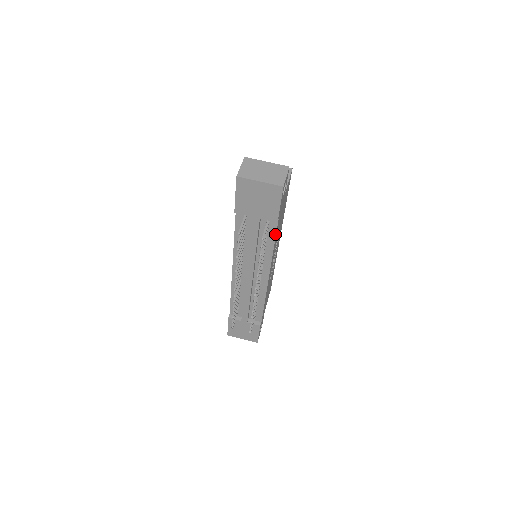
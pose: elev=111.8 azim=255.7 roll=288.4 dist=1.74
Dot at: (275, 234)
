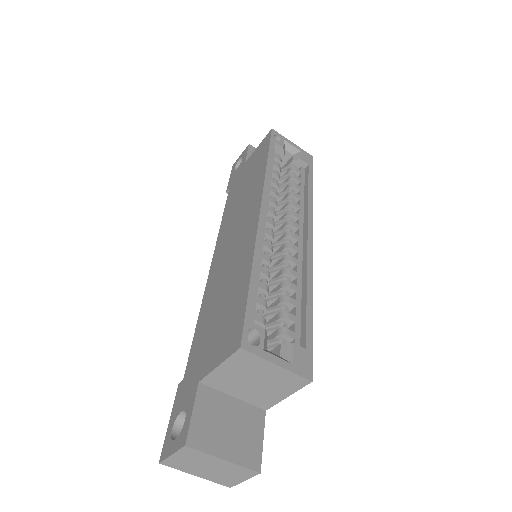
Dot at: occluded
